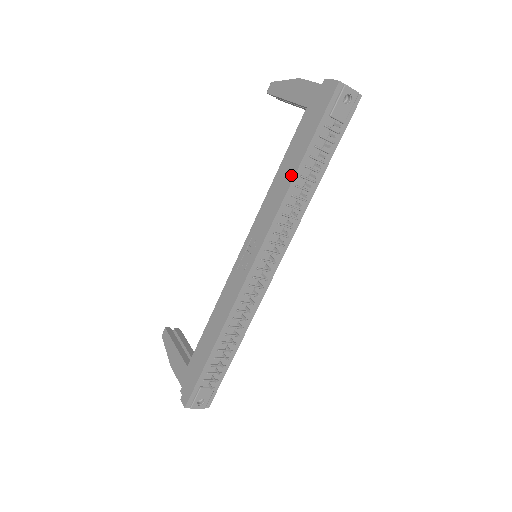
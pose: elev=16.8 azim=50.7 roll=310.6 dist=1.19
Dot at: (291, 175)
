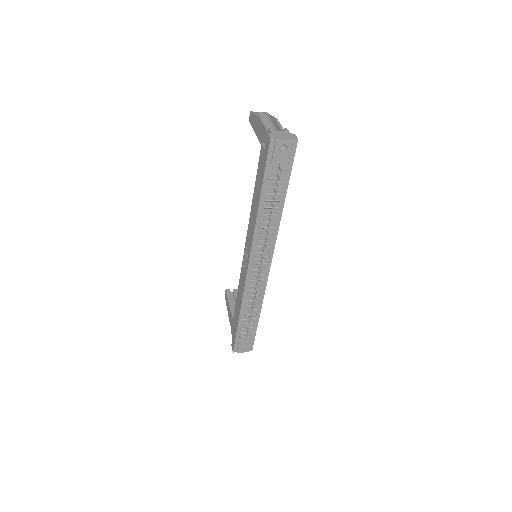
Dot at: (257, 207)
